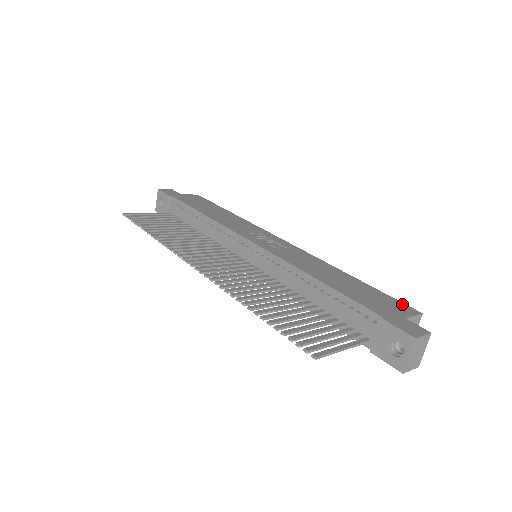
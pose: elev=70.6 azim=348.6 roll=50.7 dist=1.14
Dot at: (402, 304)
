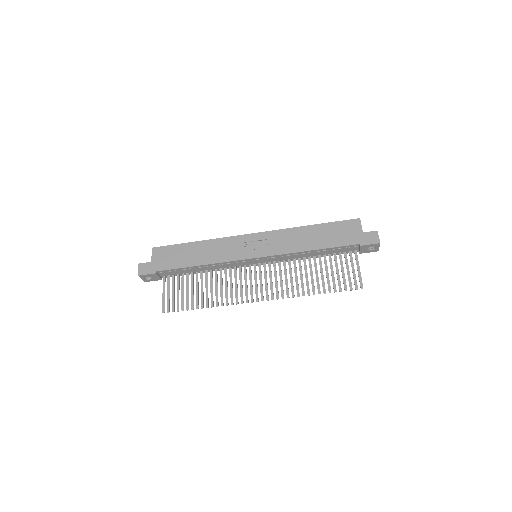
Dot at: (349, 222)
